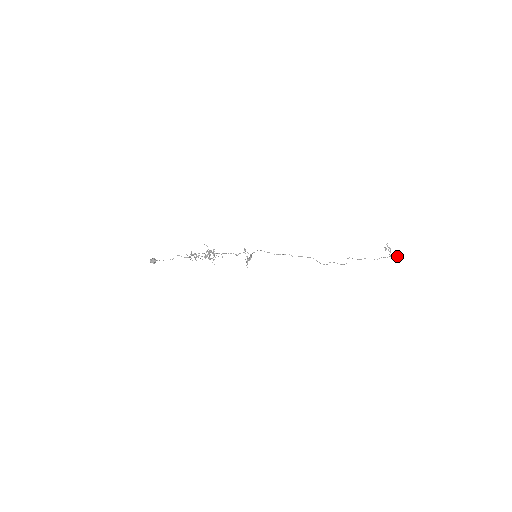
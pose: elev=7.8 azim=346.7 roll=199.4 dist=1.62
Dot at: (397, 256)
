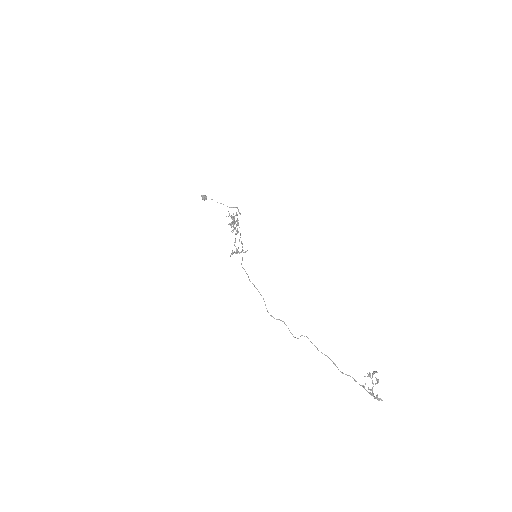
Dot at: (377, 397)
